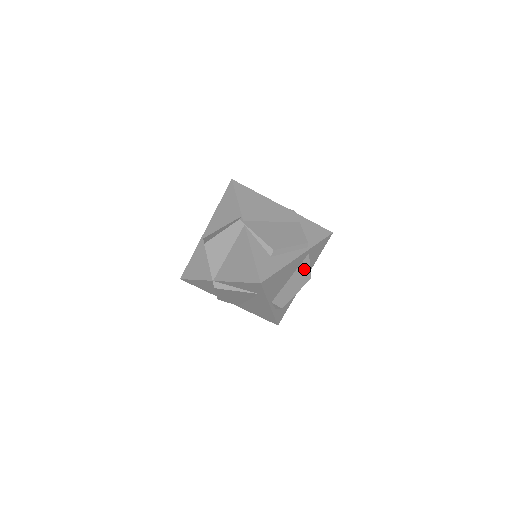
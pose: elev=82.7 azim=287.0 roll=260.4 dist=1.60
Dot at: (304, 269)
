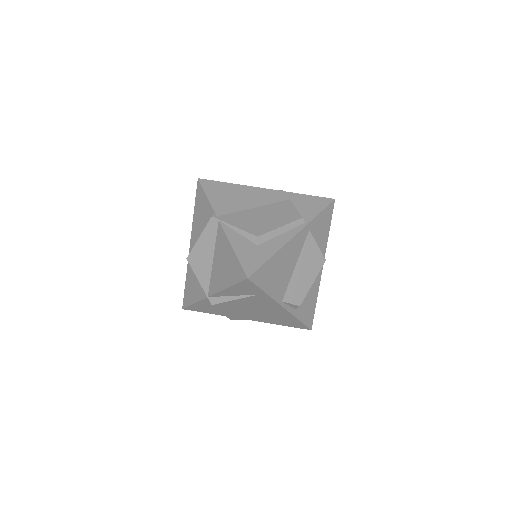
Dot at: (311, 251)
